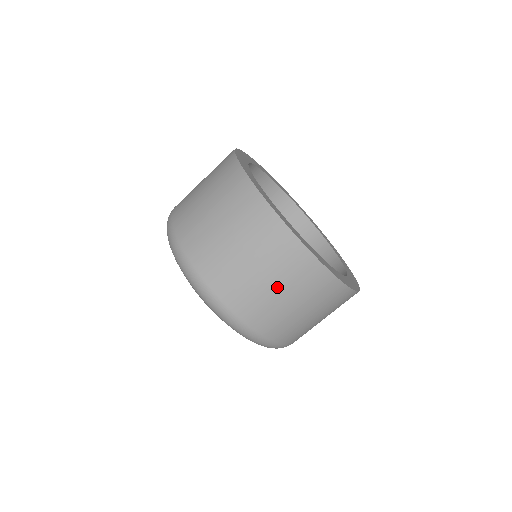
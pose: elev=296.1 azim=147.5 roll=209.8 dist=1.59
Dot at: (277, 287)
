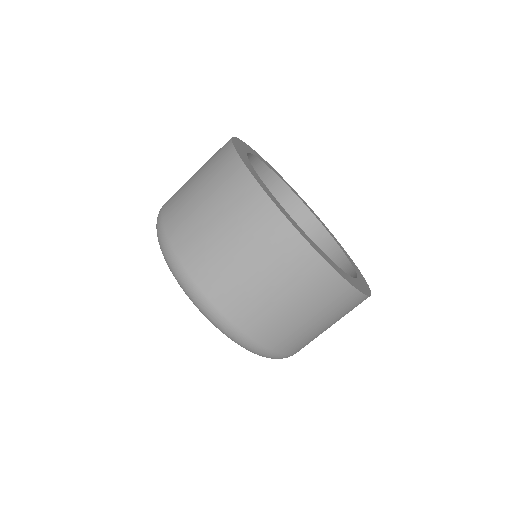
Dot at: (217, 219)
